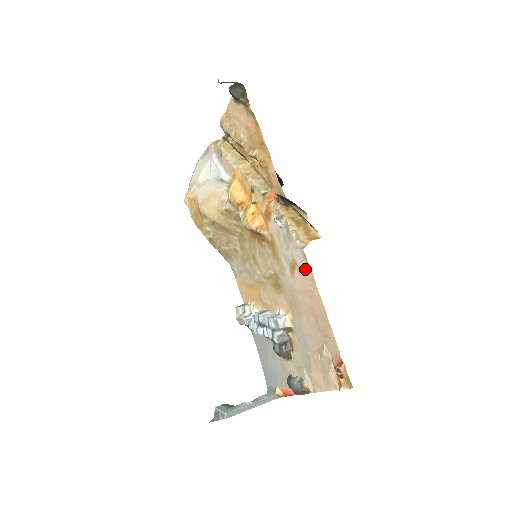
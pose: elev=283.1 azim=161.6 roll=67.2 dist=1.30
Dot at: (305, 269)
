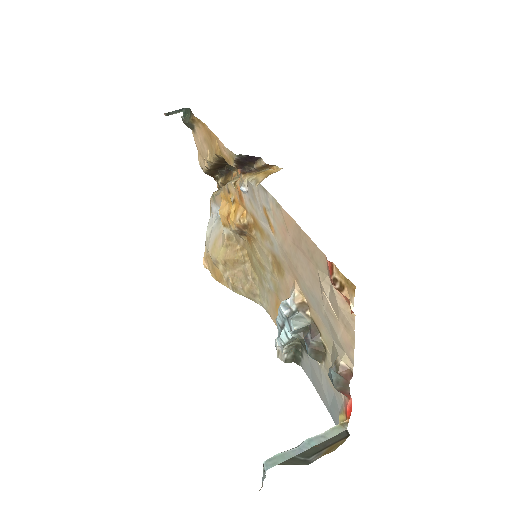
Dot at: (270, 203)
